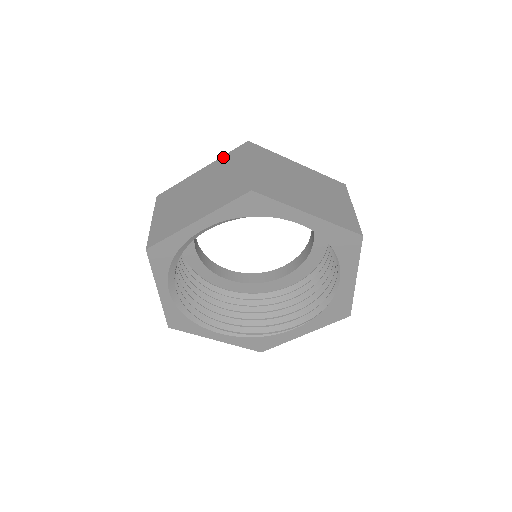
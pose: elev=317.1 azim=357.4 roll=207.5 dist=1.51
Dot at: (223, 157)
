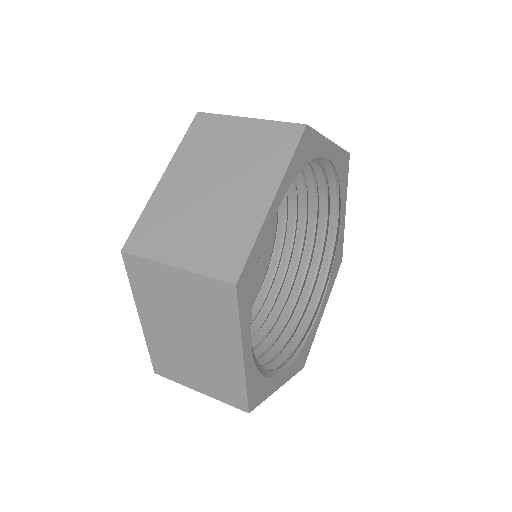
Dot at: (183, 144)
